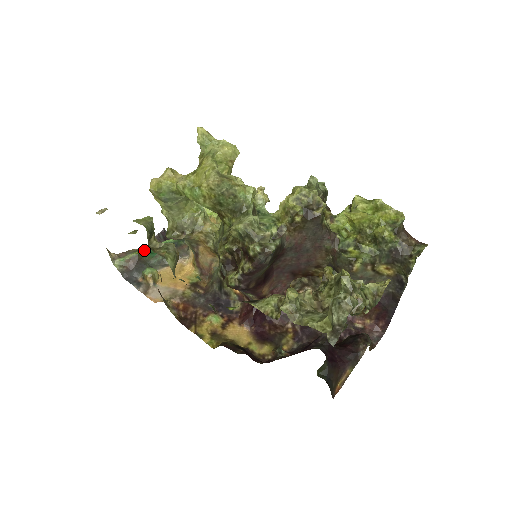
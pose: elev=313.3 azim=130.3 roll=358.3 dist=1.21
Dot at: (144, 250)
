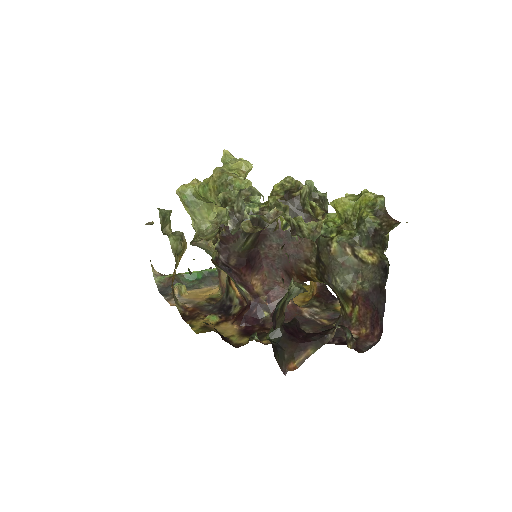
Dot at: (183, 273)
